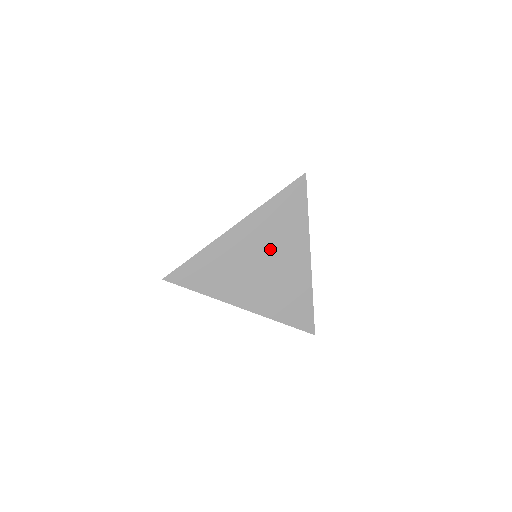
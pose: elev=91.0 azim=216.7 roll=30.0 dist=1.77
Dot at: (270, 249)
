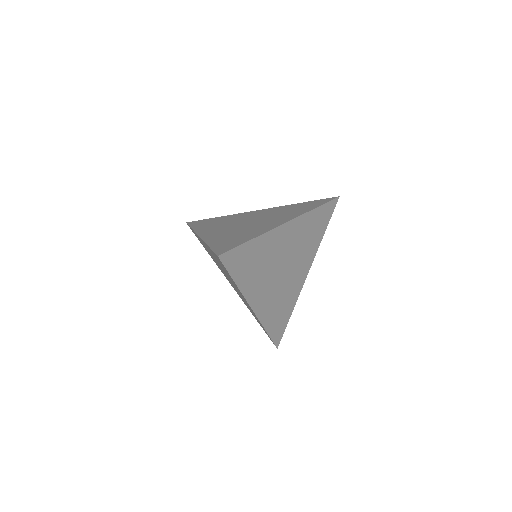
Dot at: (294, 255)
